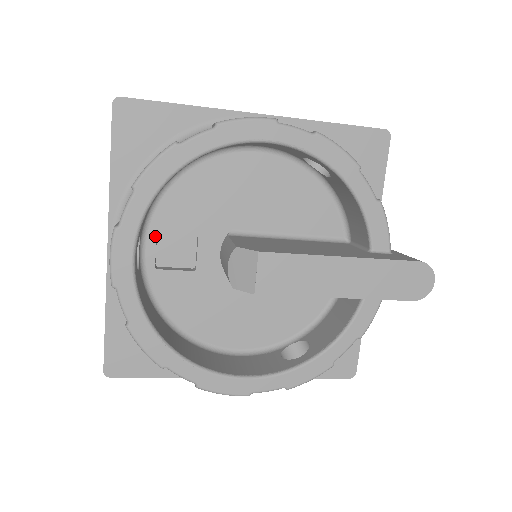
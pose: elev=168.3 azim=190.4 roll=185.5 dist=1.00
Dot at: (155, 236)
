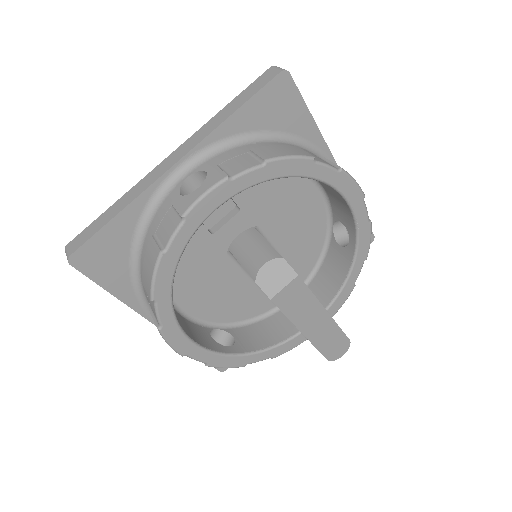
Dot at: occluded
